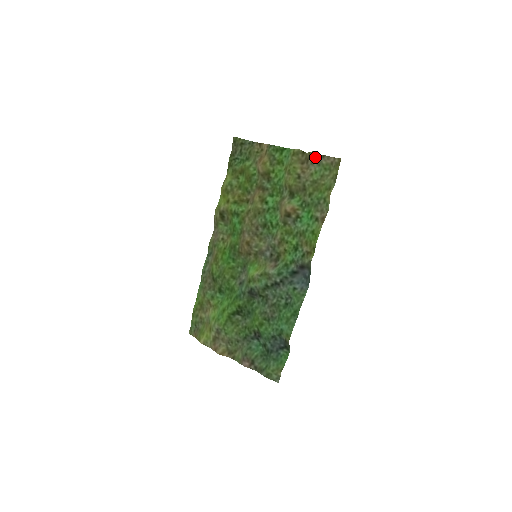
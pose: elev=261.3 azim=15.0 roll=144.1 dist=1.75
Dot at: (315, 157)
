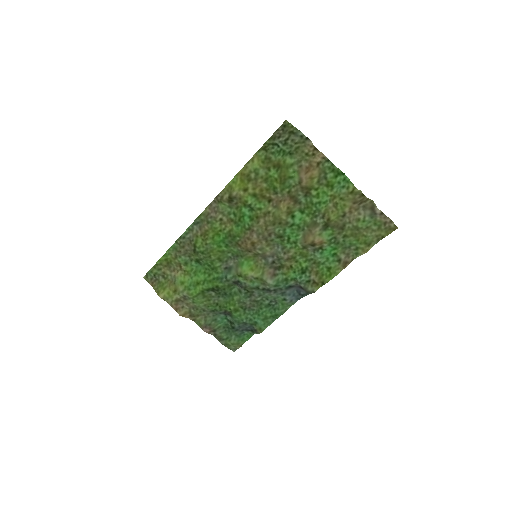
Dot at: (372, 208)
